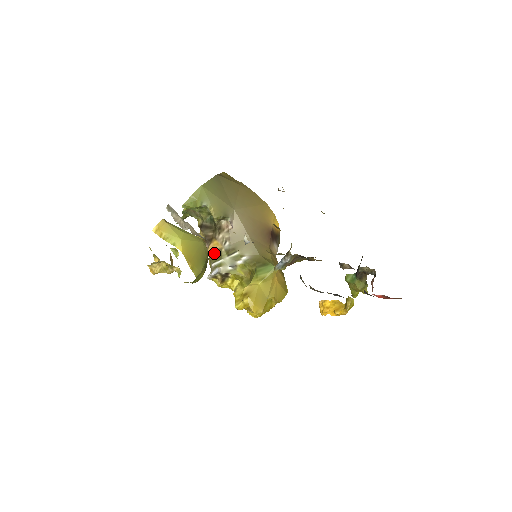
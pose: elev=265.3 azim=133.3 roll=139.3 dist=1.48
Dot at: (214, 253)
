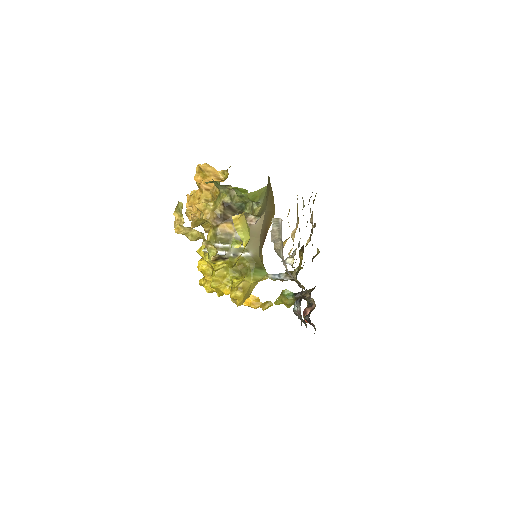
Dot at: (224, 234)
